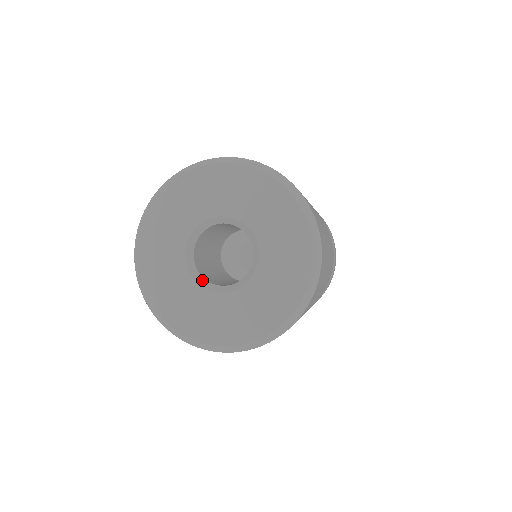
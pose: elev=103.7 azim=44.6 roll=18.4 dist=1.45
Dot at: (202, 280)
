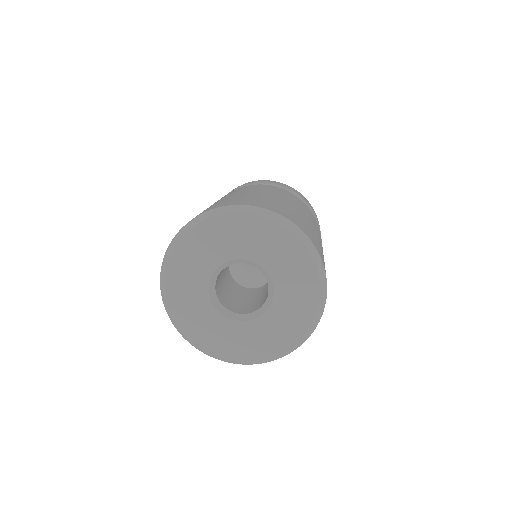
Dot at: (237, 316)
